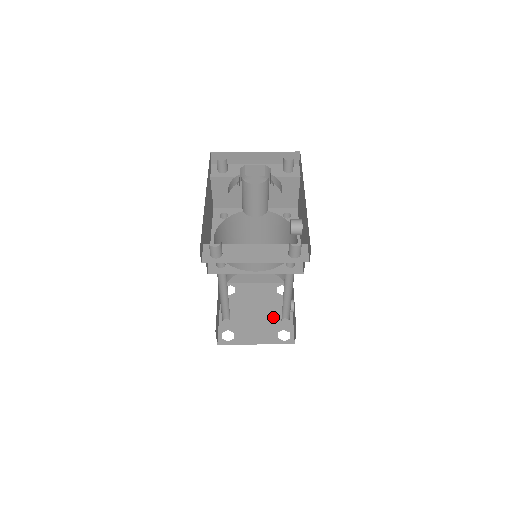
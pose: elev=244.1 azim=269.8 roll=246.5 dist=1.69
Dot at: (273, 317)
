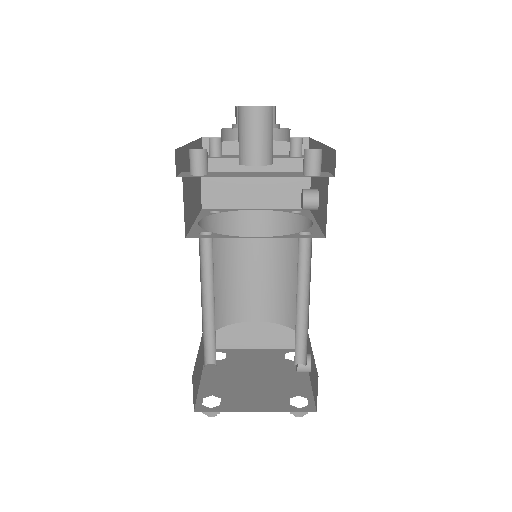
Dot at: (281, 382)
